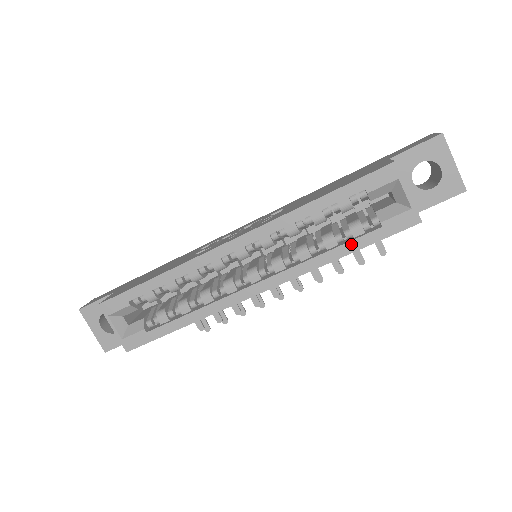
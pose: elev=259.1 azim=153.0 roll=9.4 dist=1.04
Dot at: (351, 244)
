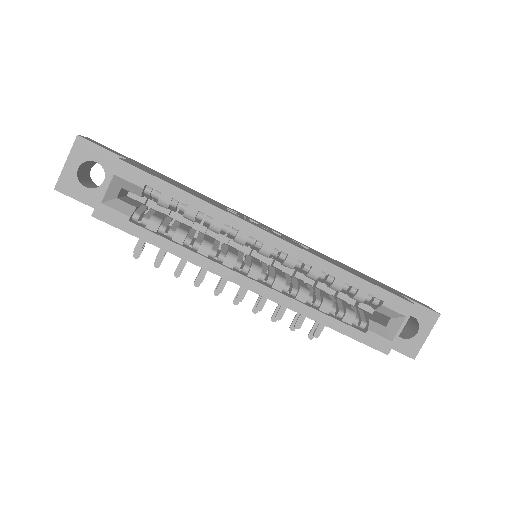
Dot at: (338, 323)
